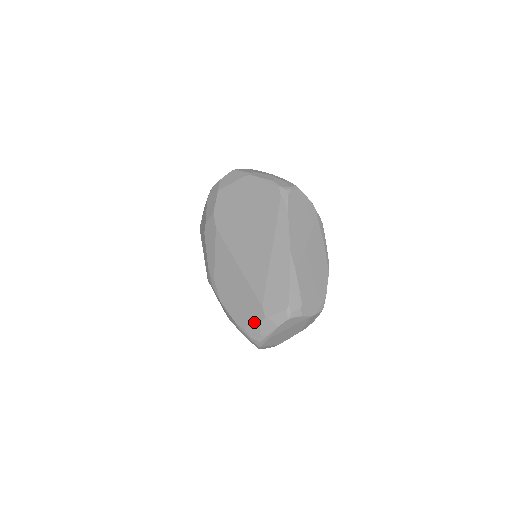
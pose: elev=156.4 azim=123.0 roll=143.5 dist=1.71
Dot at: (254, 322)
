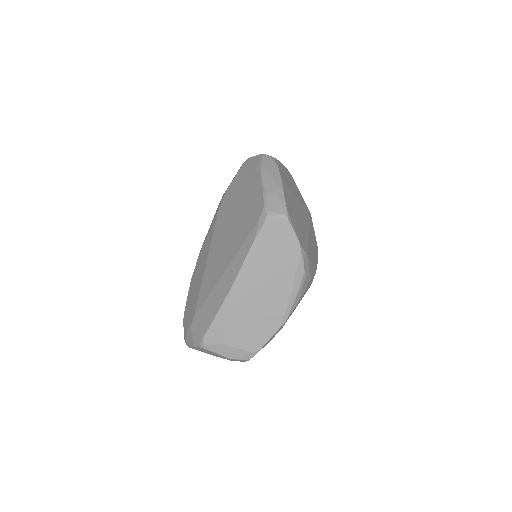
Dot at: (186, 325)
